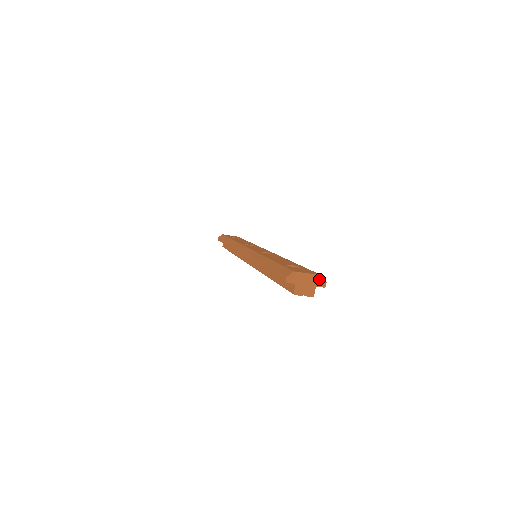
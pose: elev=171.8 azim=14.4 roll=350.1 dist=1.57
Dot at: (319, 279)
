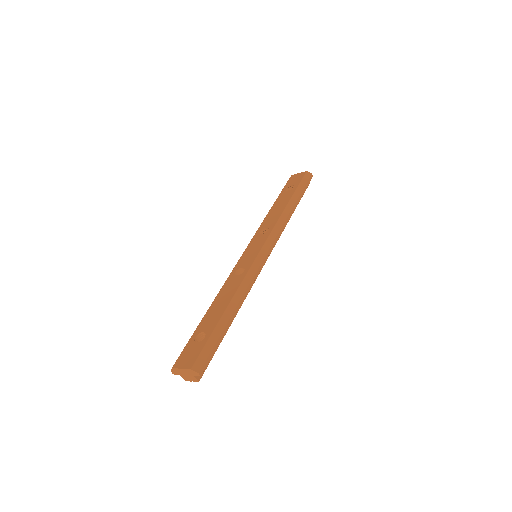
Dot at: (192, 371)
